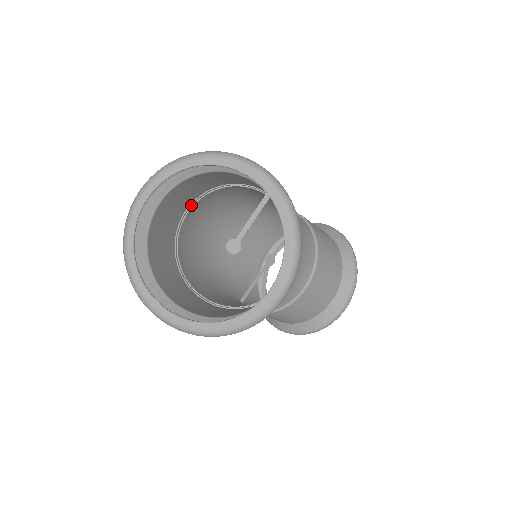
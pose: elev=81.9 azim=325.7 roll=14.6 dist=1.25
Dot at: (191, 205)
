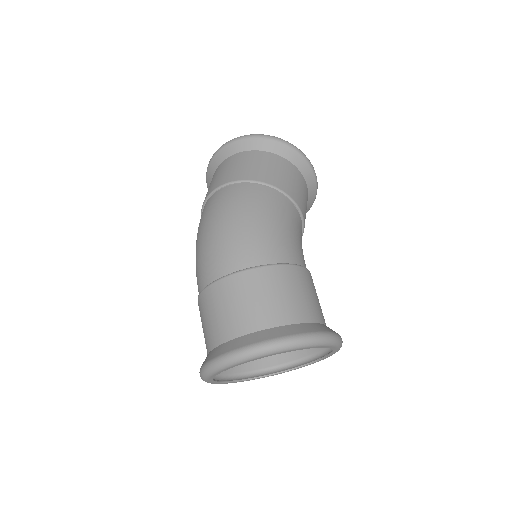
Dot at: (219, 281)
